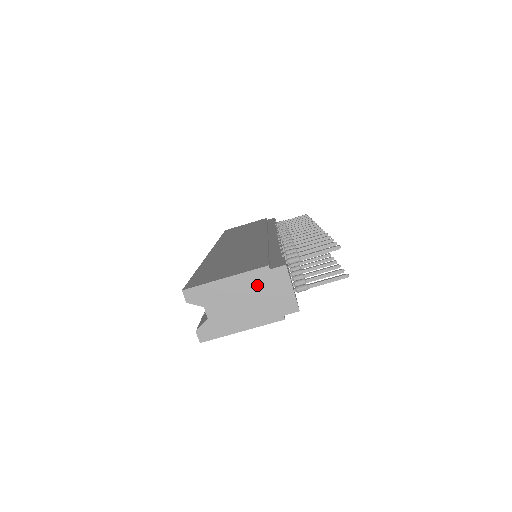
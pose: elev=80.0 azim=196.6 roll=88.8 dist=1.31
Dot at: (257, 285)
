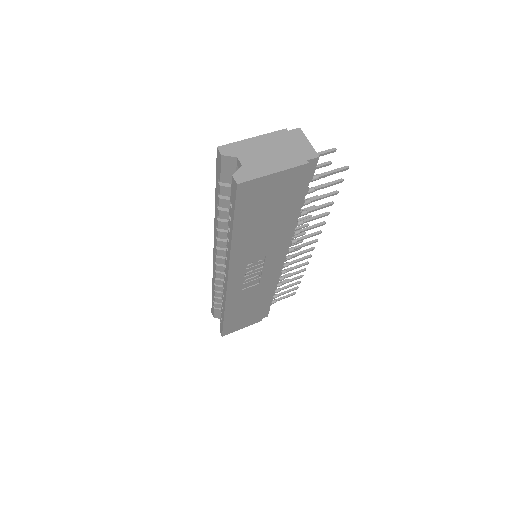
Dot at: (280, 141)
